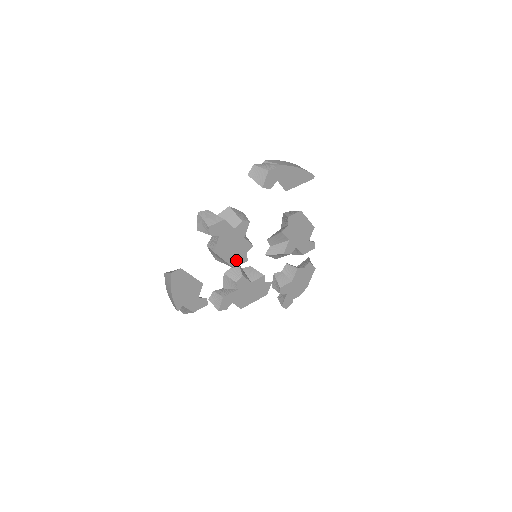
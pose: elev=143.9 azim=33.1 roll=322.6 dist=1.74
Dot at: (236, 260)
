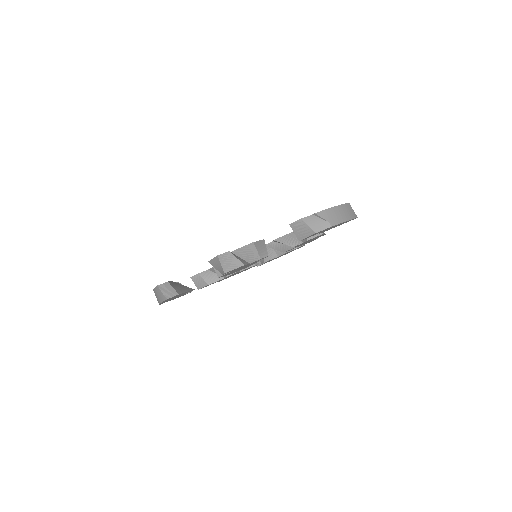
Dot at: (236, 271)
